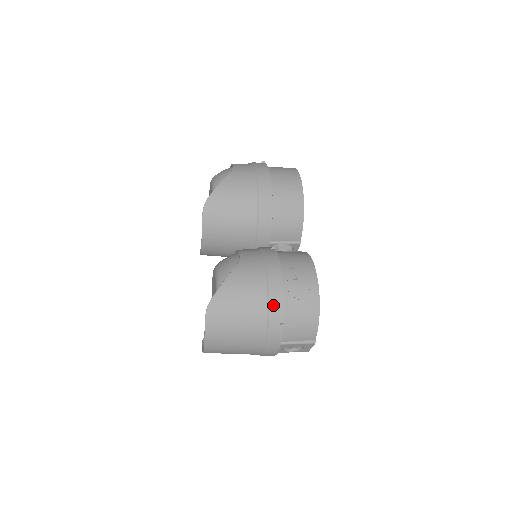
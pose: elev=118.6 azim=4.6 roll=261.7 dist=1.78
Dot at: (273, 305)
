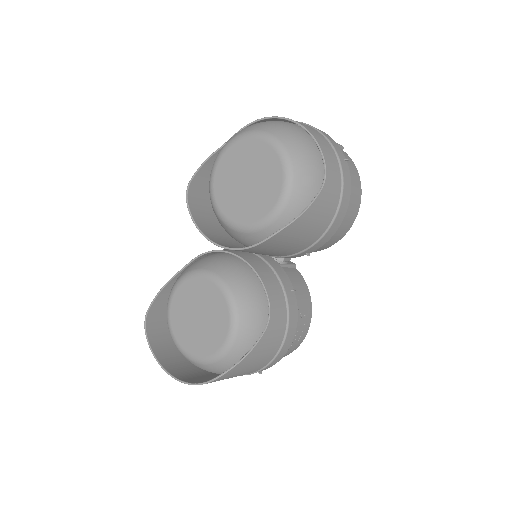
Dot at: (269, 366)
